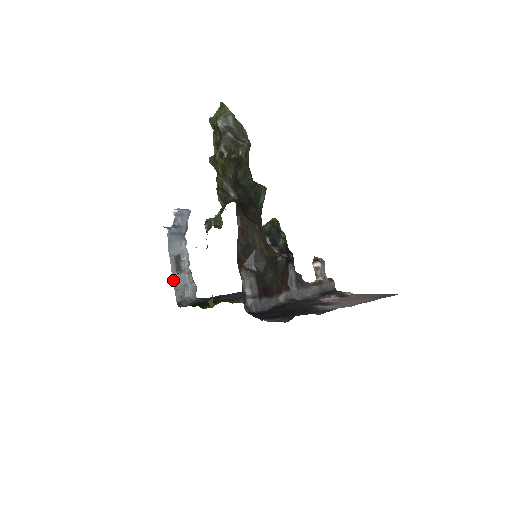
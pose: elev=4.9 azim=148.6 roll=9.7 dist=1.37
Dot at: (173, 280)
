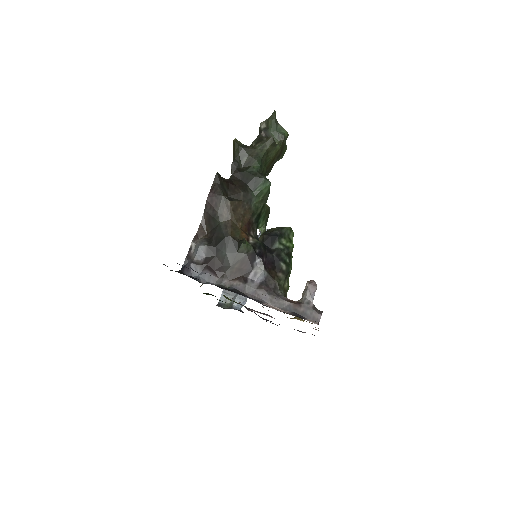
Dot at: occluded
